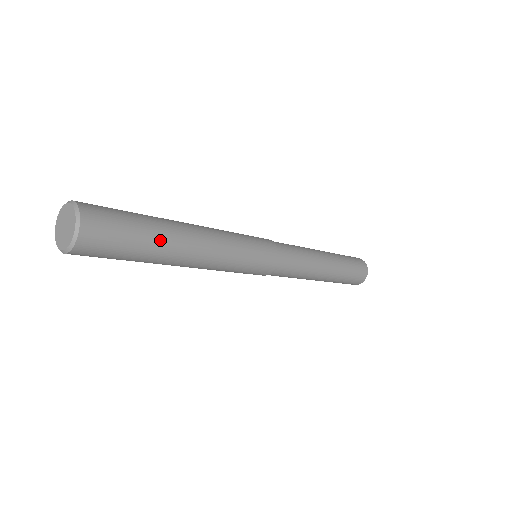
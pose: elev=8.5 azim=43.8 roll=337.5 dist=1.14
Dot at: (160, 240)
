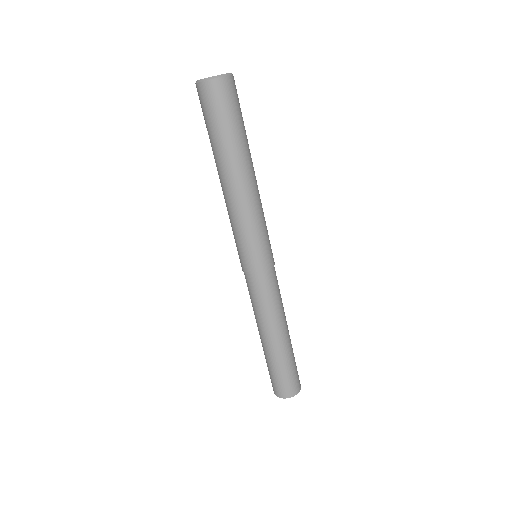
Dot at: (239, 144)
